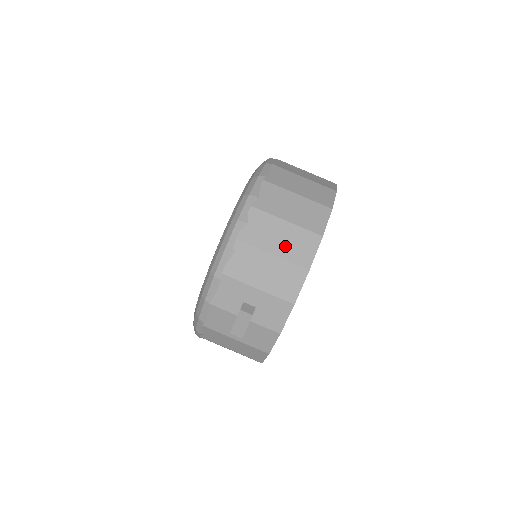
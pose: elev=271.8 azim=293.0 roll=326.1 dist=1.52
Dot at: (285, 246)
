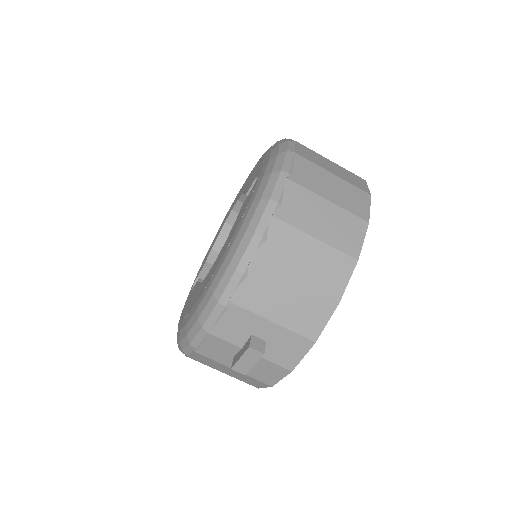
Dot at: (312, 271)
